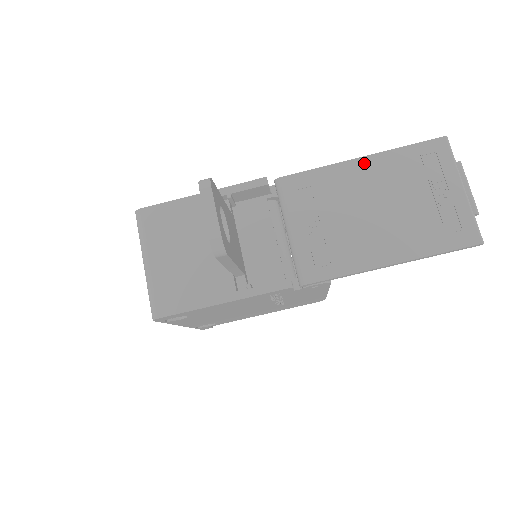
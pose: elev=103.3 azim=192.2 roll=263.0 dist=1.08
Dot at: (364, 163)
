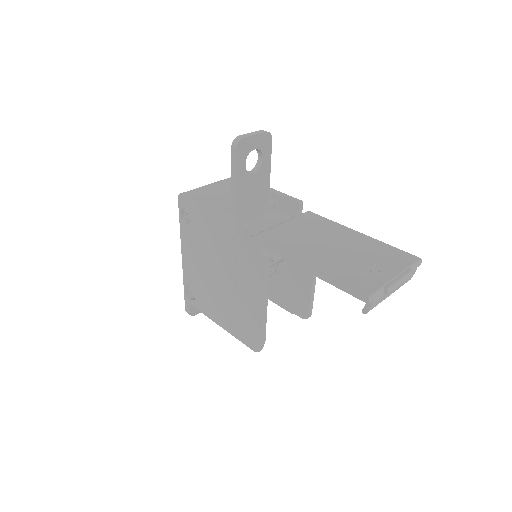
Dot at: (358, 234)
